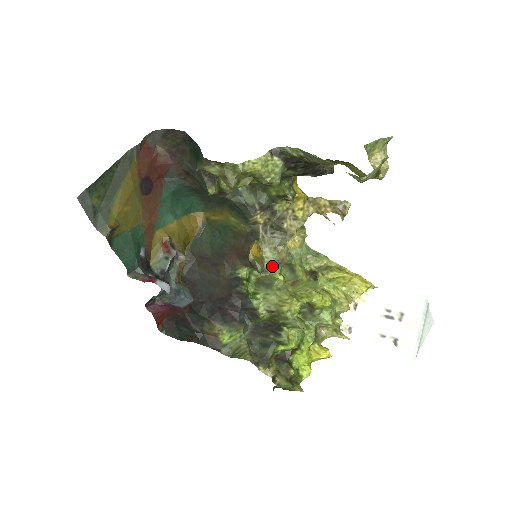
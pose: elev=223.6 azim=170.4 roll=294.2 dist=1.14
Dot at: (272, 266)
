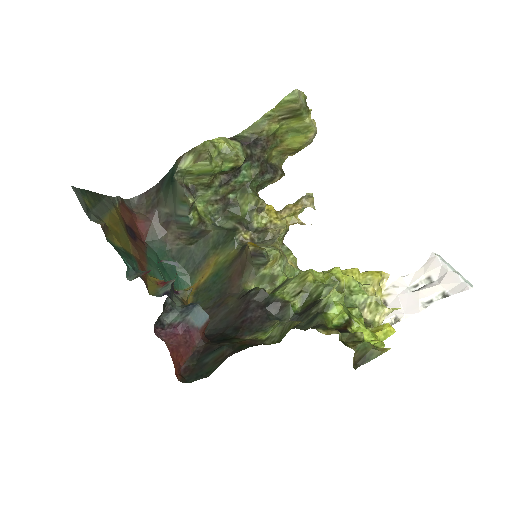
Dot at: (275, 254)
